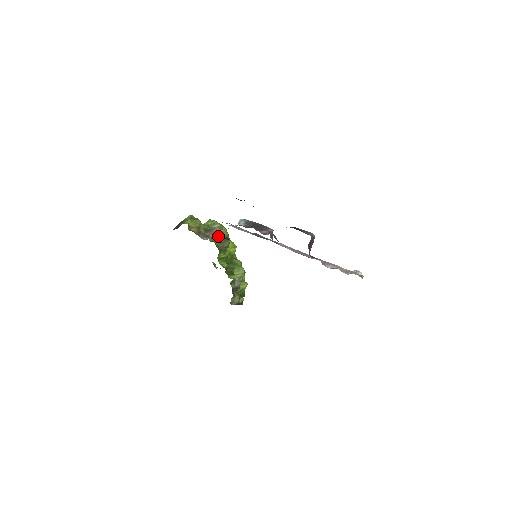
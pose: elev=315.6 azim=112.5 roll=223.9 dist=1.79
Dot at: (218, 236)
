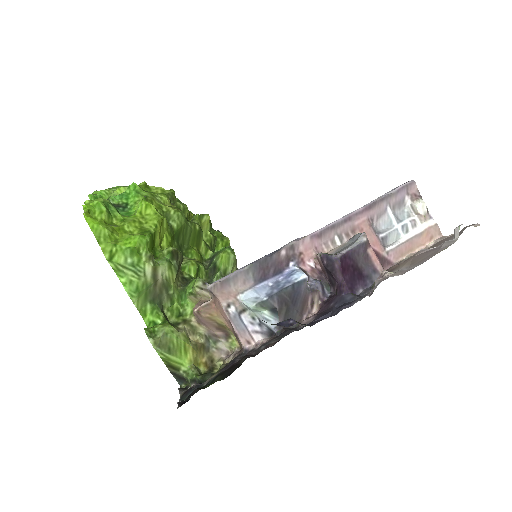
Dot at: (171, 277)
